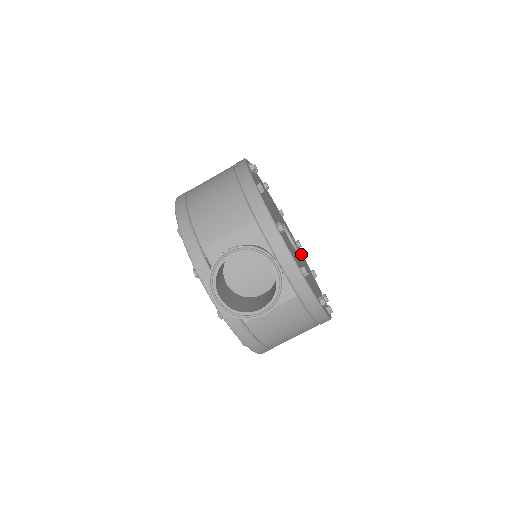
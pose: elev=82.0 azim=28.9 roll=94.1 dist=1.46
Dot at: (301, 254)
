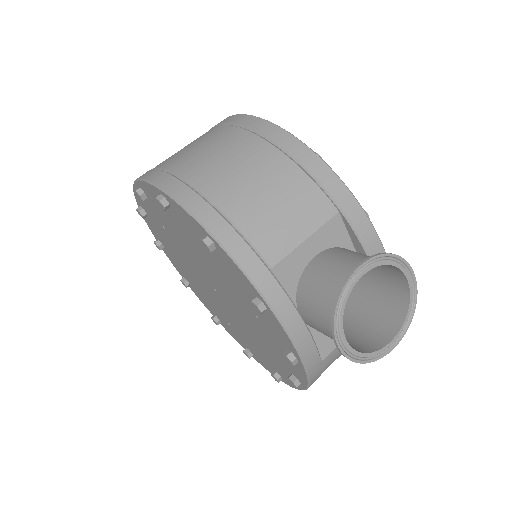
Dot at: occluded
